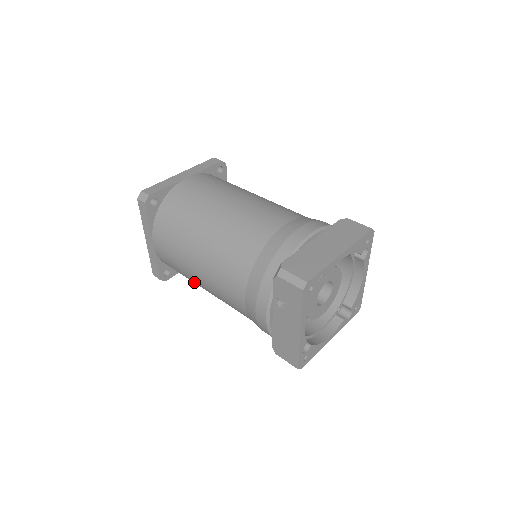
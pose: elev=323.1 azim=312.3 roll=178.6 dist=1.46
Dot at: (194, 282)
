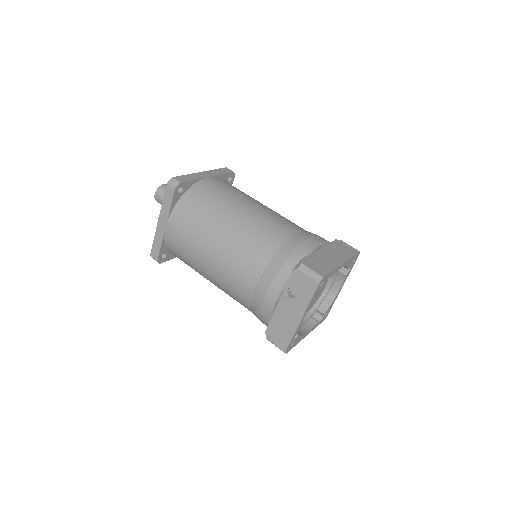
Dot at: (197, 267)
